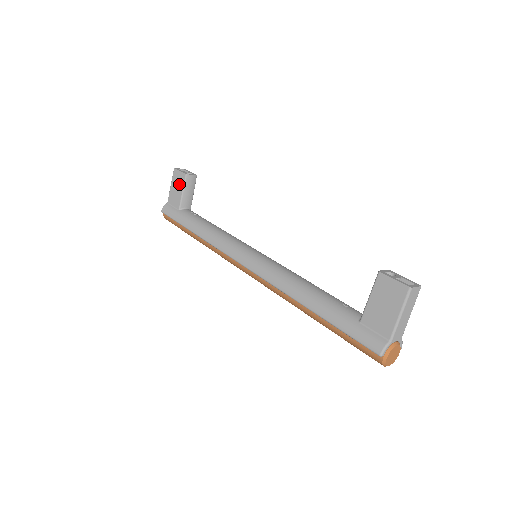
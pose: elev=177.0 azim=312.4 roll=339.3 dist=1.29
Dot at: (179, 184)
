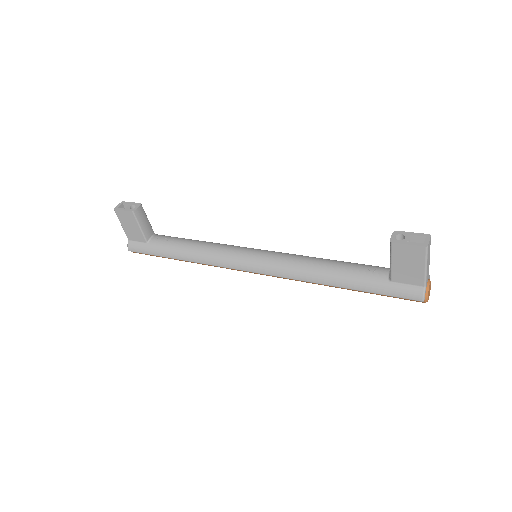
Dot at: (131, 222)
